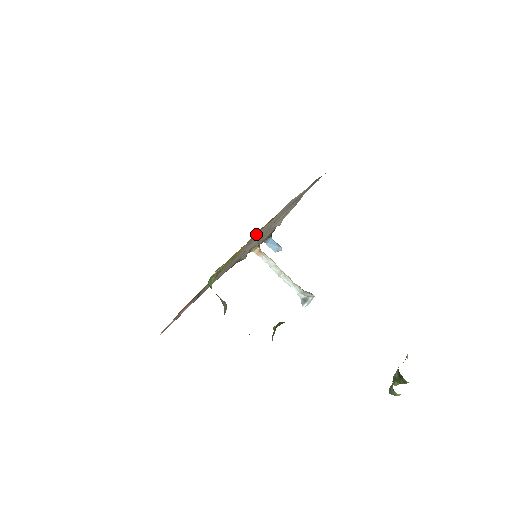
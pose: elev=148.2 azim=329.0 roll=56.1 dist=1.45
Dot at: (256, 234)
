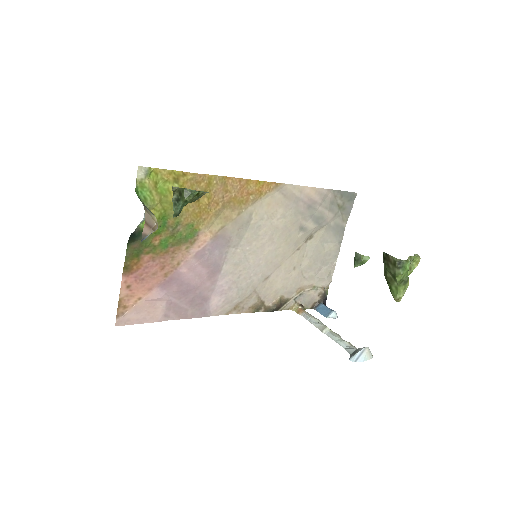
Dot at: (241, 211)
